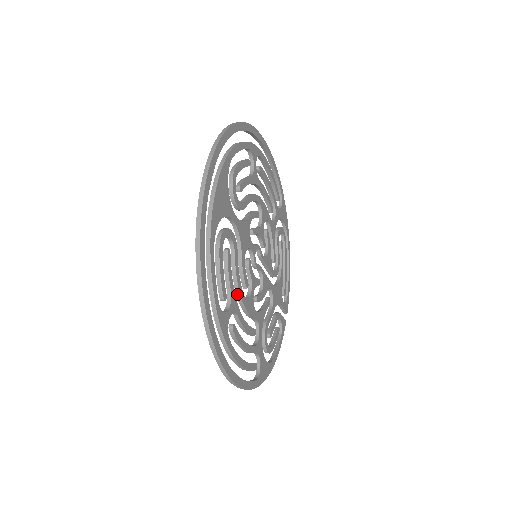
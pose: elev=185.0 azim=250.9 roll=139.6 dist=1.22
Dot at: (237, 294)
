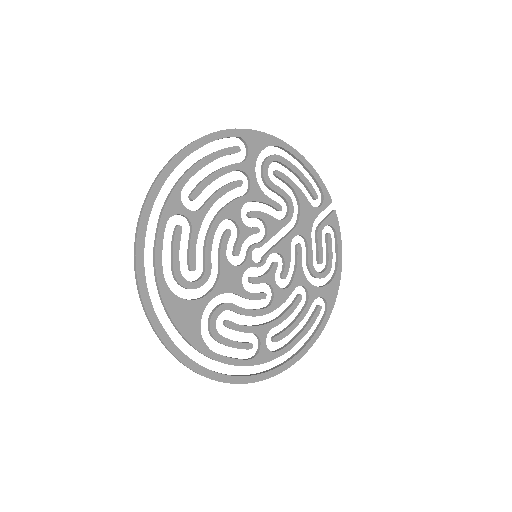
Dot at: (261, 315)
